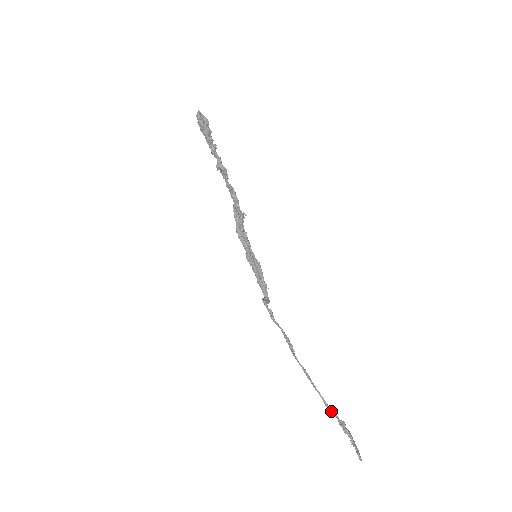
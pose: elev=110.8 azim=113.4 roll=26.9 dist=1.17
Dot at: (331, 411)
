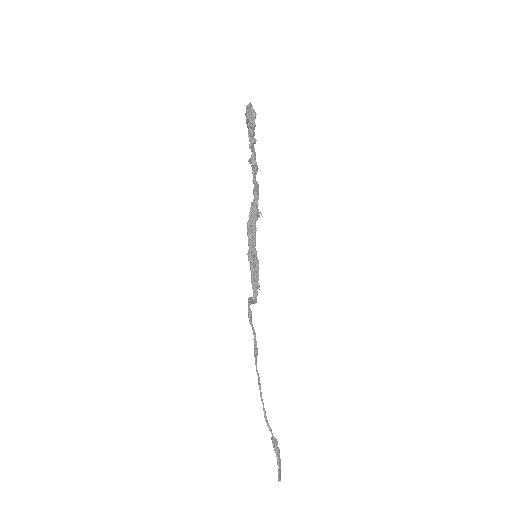
Dot at: (268, 425)
